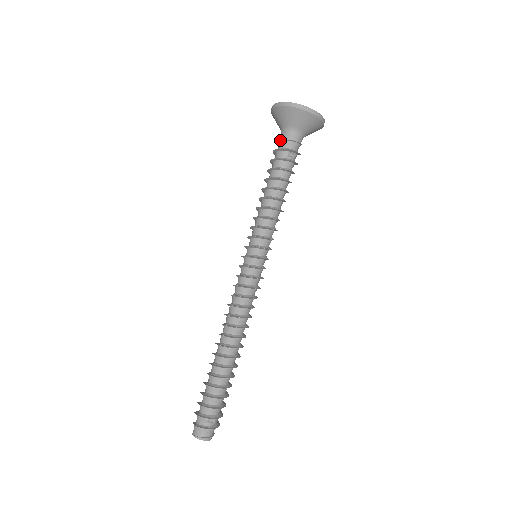
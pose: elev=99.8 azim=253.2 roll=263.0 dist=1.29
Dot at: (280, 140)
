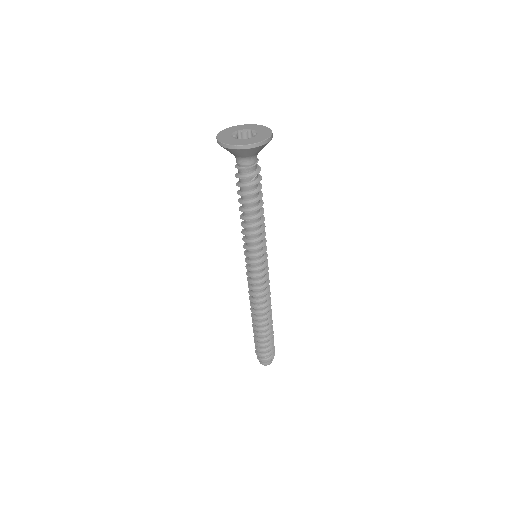
Dot at: (238, 168)
